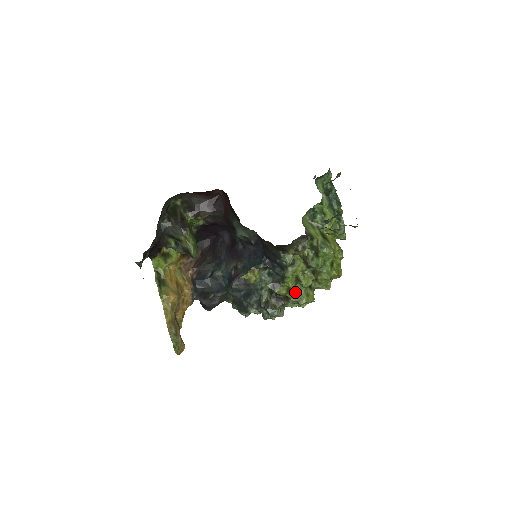
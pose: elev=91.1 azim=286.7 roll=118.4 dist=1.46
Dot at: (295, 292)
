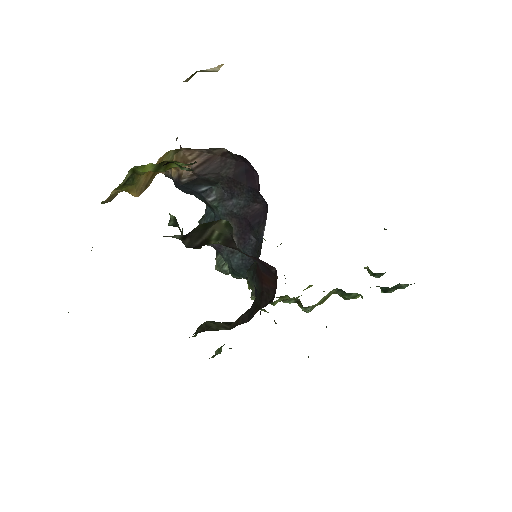
Dot at: occluded
